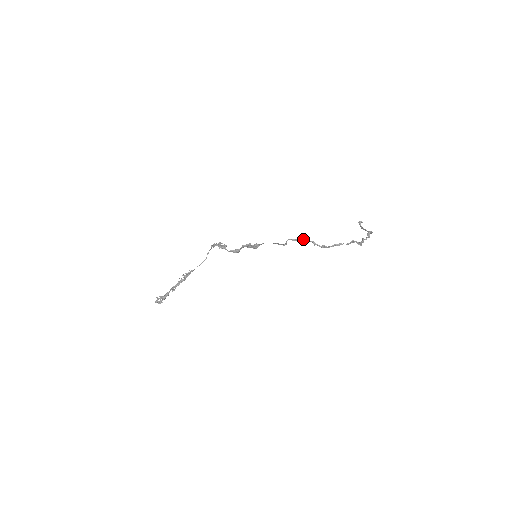
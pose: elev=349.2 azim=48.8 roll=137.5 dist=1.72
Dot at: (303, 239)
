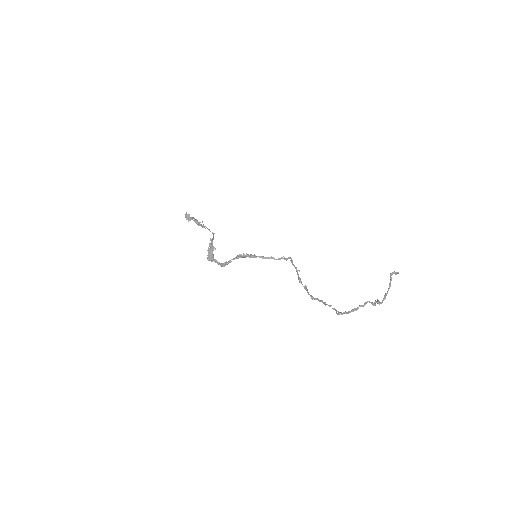
Dot at: (298, 277)
